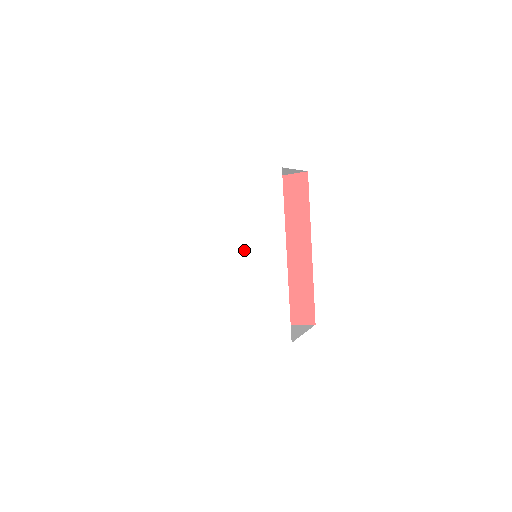
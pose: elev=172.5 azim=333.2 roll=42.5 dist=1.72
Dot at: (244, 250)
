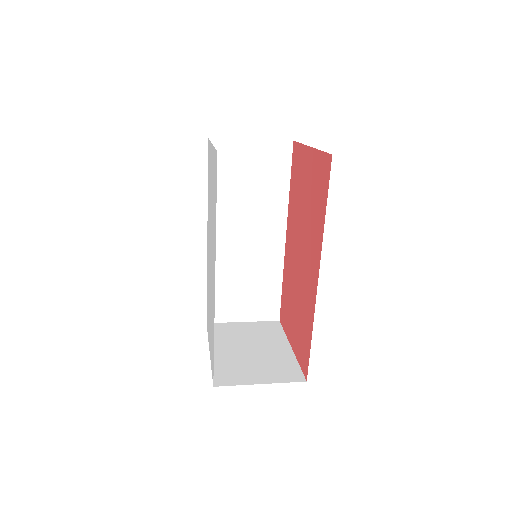
Dot at: (211, 246)
